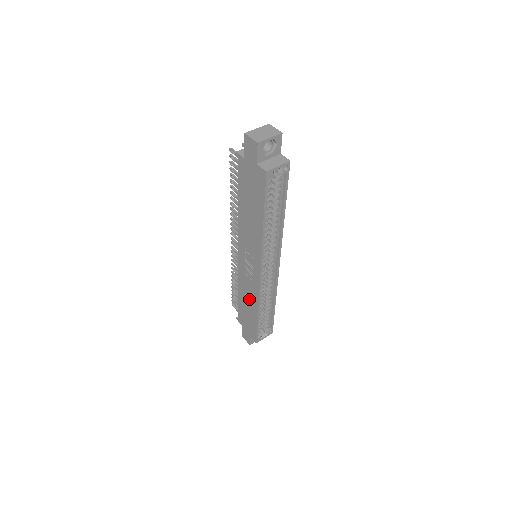
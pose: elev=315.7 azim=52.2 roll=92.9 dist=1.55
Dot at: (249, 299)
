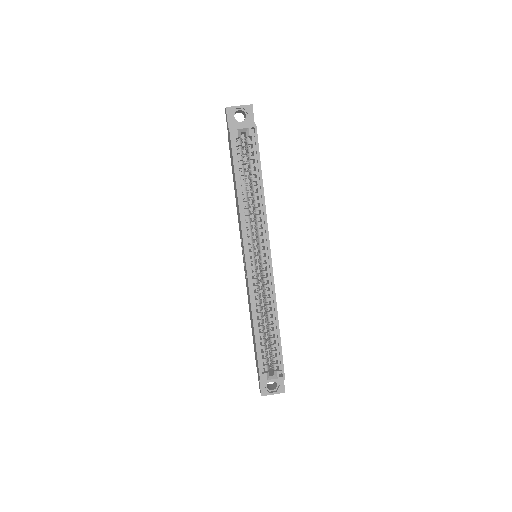
Dot at: occluded
